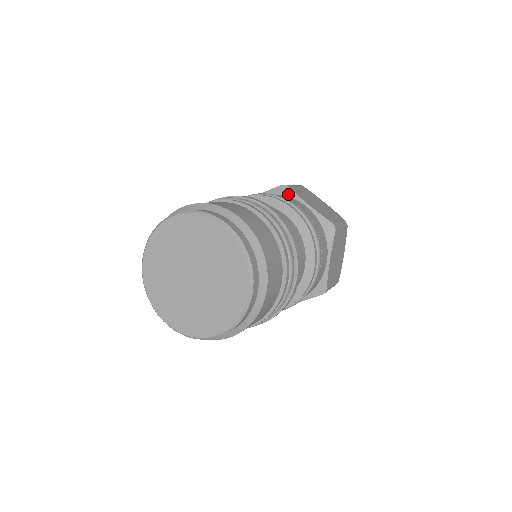
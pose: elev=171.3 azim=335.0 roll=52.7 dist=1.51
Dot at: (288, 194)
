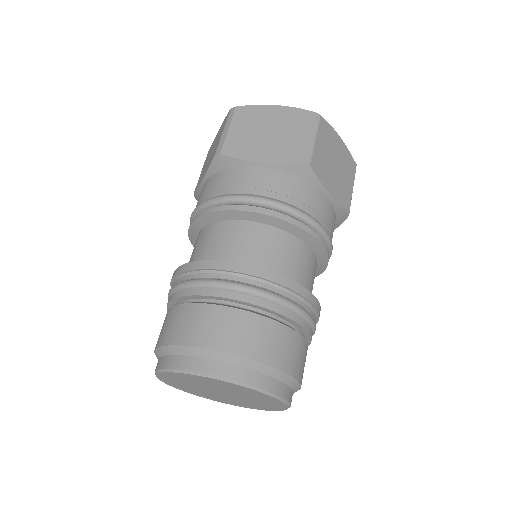
Dot at: (309, 178)
